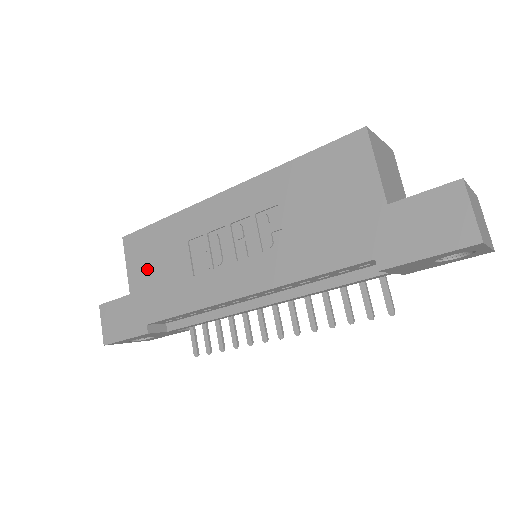
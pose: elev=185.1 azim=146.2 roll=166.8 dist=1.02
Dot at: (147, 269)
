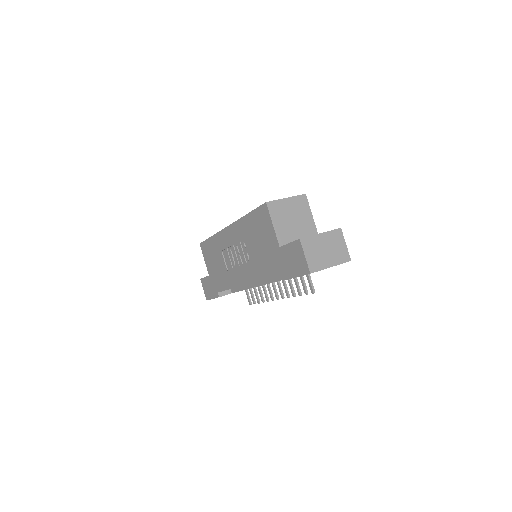
Dot at: (211, 263)
